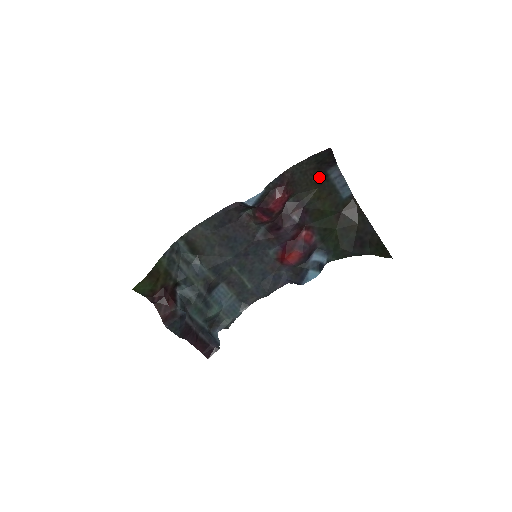
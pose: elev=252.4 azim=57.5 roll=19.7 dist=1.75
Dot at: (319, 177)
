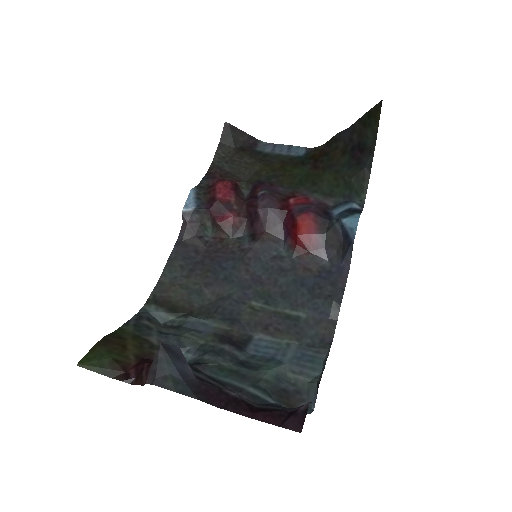
Dot at: (252, 157)
